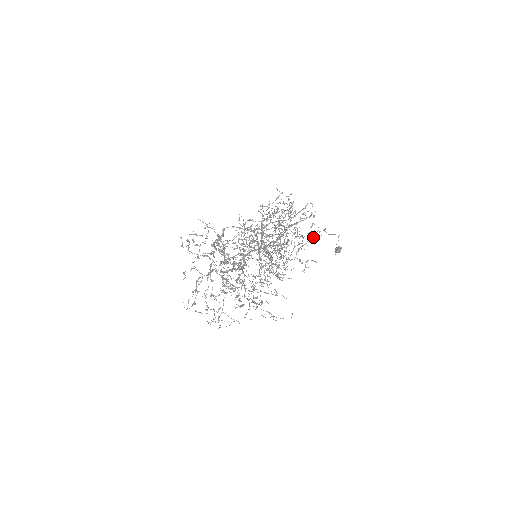
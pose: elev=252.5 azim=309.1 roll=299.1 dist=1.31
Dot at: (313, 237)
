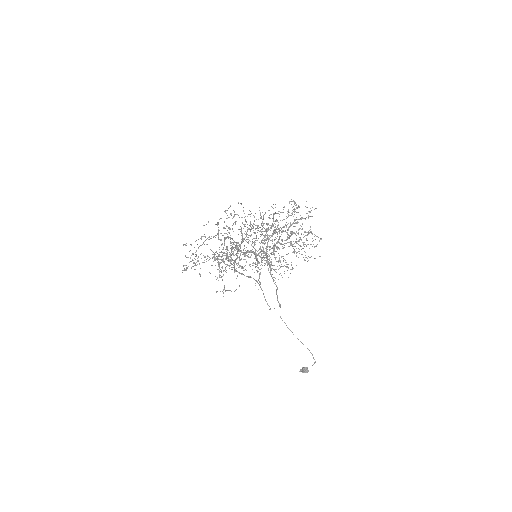
Dot at: (303, 248)
